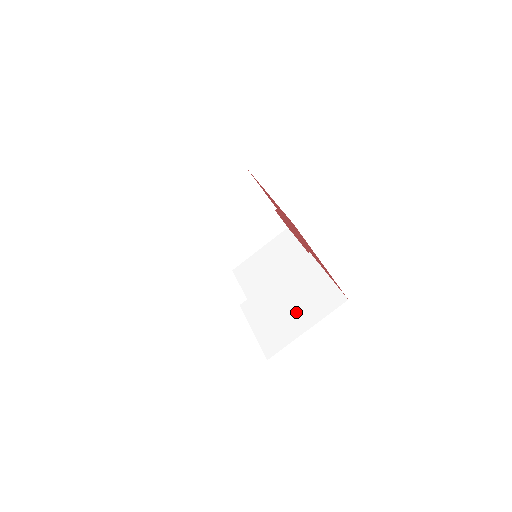
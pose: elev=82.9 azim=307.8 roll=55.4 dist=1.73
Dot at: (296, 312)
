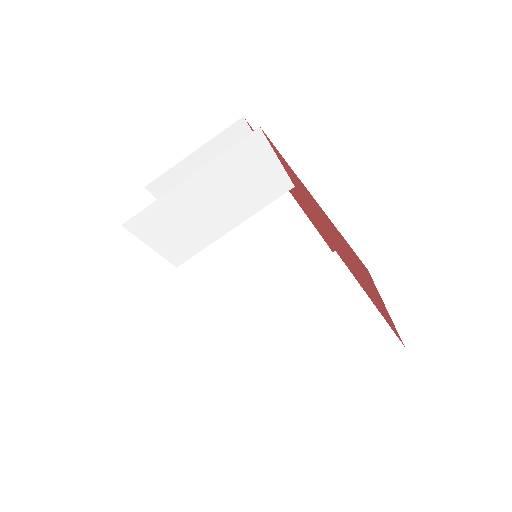
Dot at: (318, 352)
